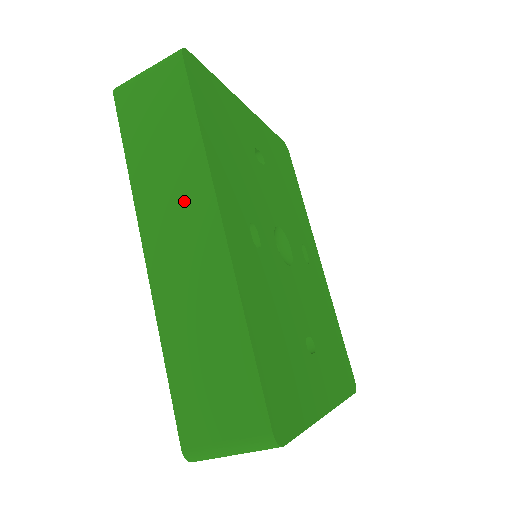
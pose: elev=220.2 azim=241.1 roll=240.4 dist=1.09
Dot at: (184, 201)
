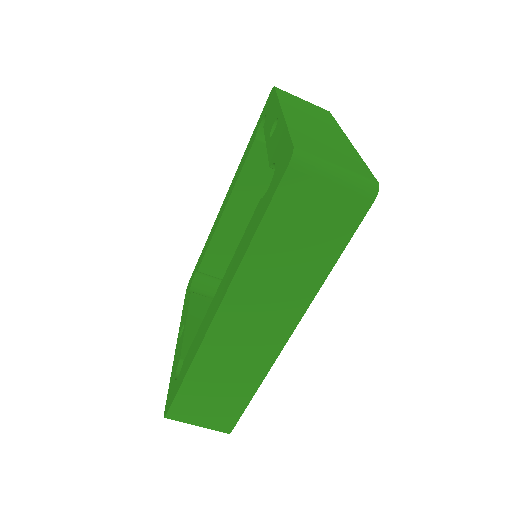
Dot at: (277, 305)
